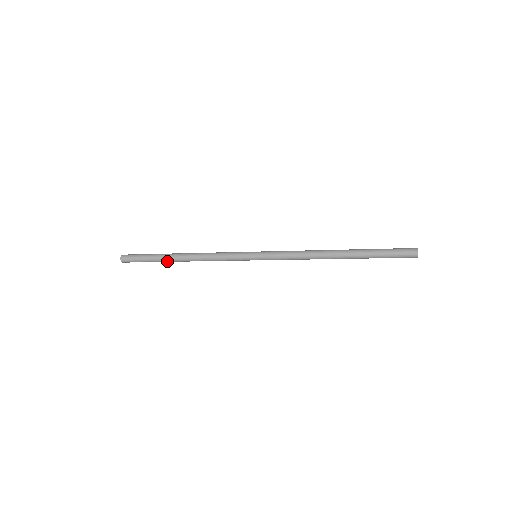
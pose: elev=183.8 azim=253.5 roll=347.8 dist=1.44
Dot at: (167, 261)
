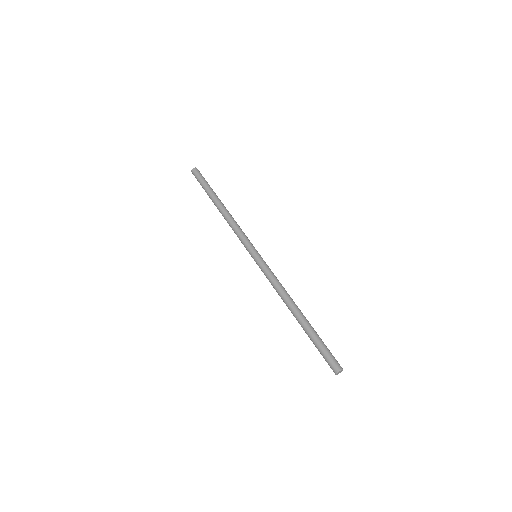
Dot at: occluded
